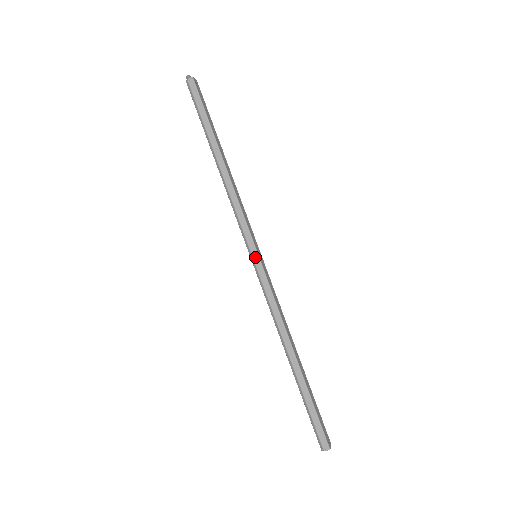
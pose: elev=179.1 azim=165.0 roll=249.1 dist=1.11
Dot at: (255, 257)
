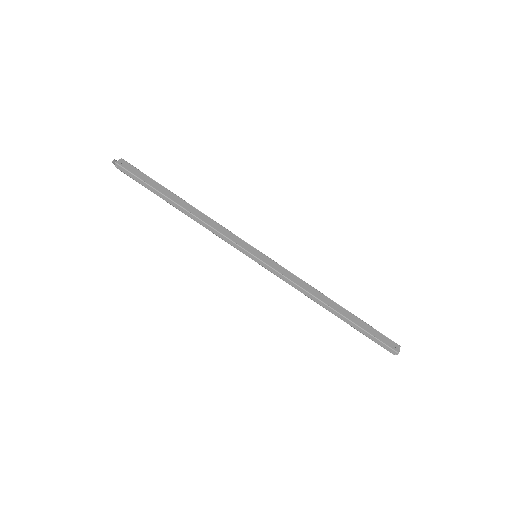
Dot at: (255, 260)
